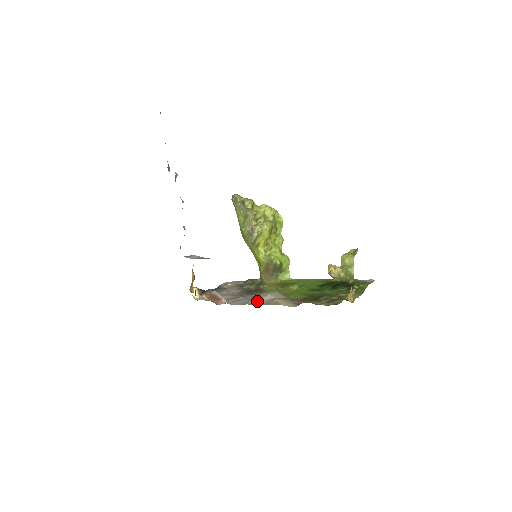
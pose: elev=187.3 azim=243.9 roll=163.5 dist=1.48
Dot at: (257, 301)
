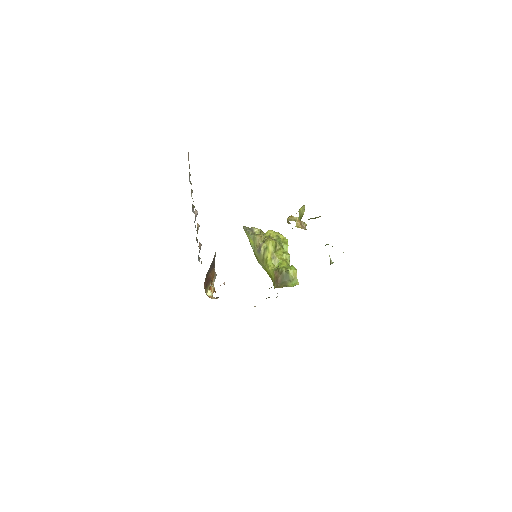
Dot at: occluded
